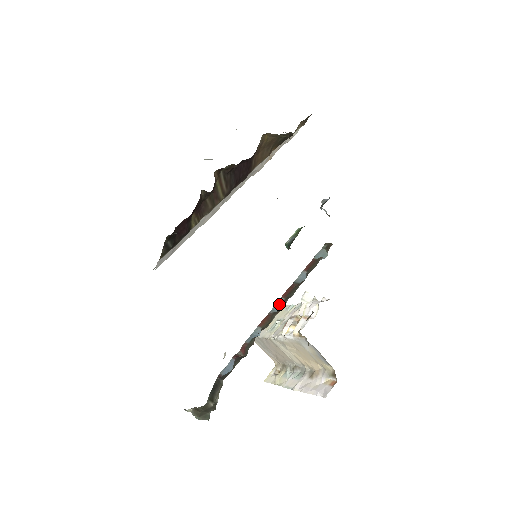
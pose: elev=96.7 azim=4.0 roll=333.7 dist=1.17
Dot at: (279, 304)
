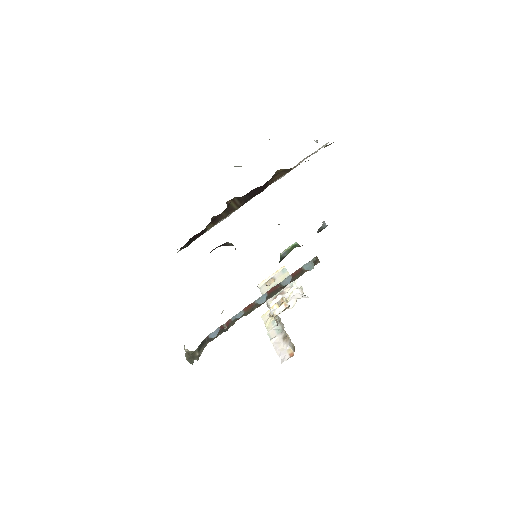
Dot at: (263, 297)
